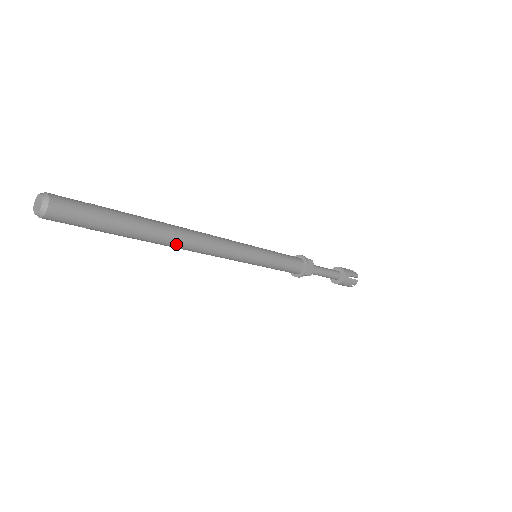
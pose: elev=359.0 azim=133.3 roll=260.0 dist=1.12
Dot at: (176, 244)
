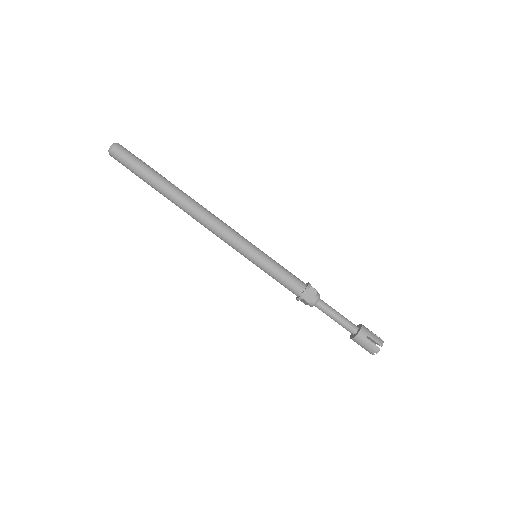
Dot at: (183, 207)
